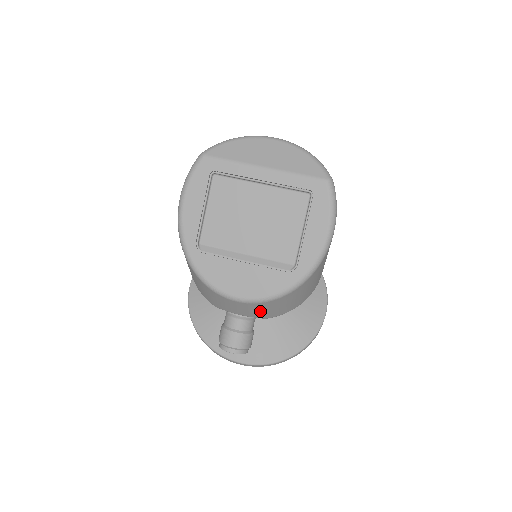
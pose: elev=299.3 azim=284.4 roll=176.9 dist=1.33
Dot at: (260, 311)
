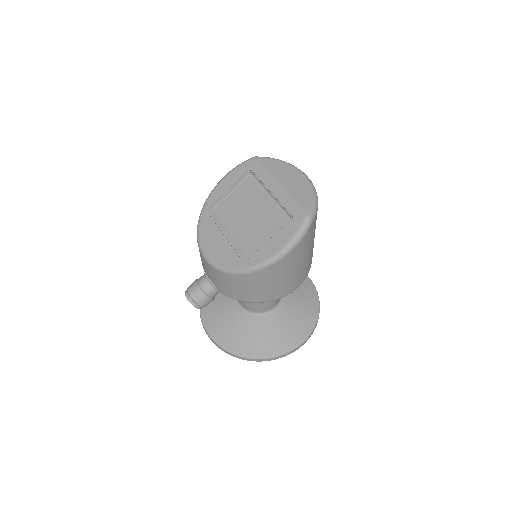
Dot at: (216, 279)
